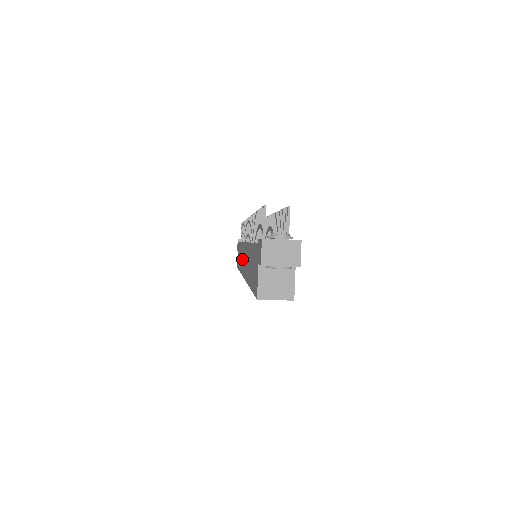
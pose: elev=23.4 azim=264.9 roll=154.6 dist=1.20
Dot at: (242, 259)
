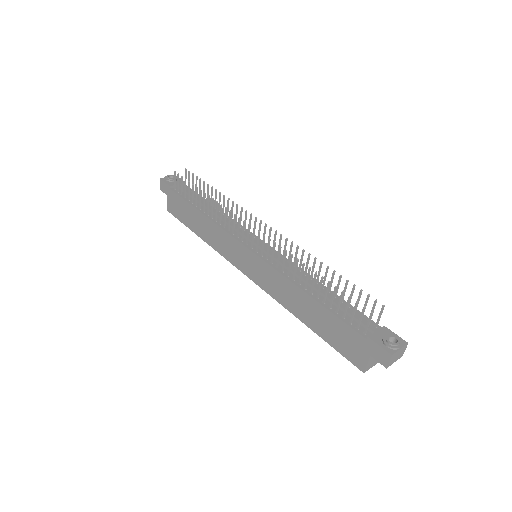
Dot at: (230, 250)
